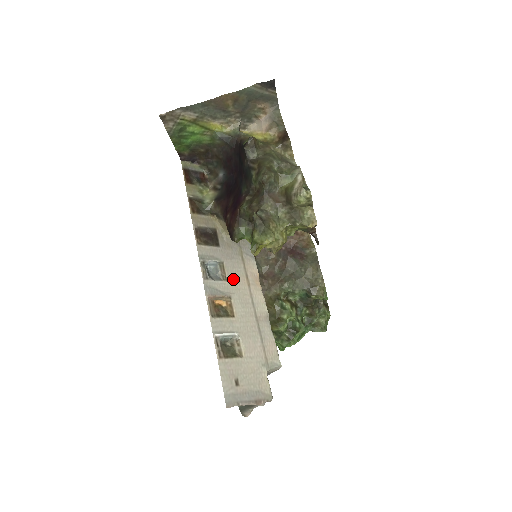
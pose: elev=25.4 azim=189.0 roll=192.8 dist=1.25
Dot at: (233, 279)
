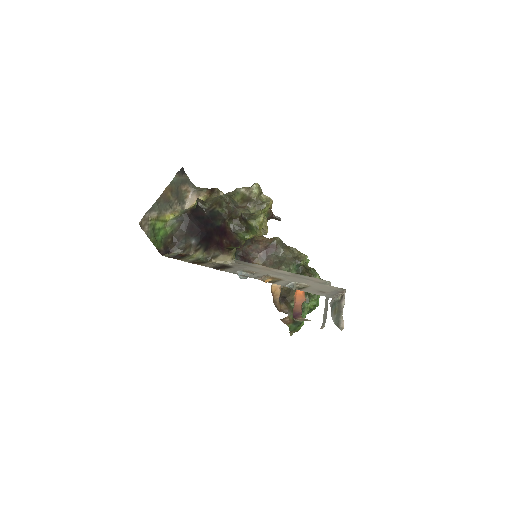
Dot at: (259, 272)
